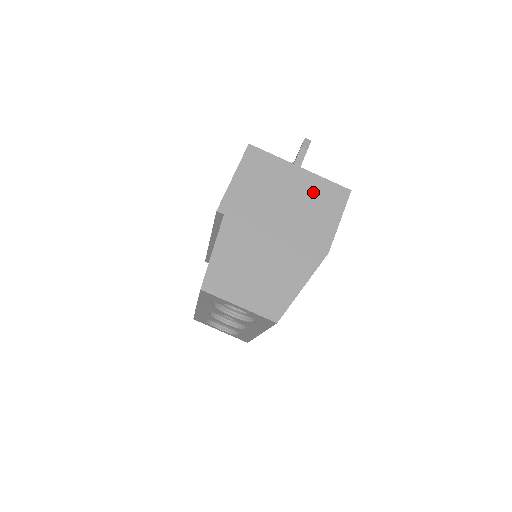
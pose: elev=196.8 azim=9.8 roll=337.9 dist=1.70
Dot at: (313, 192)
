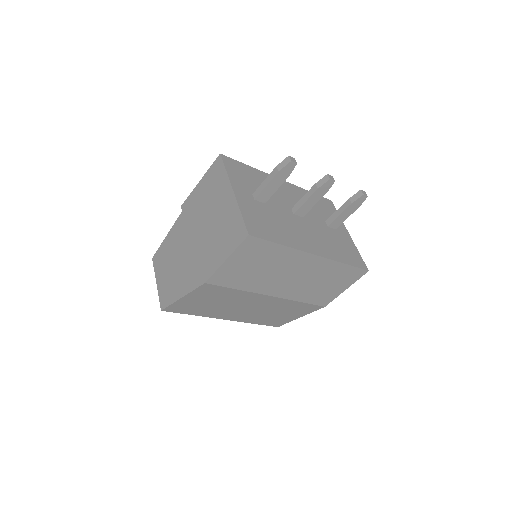
Dot at: (227, 221)
